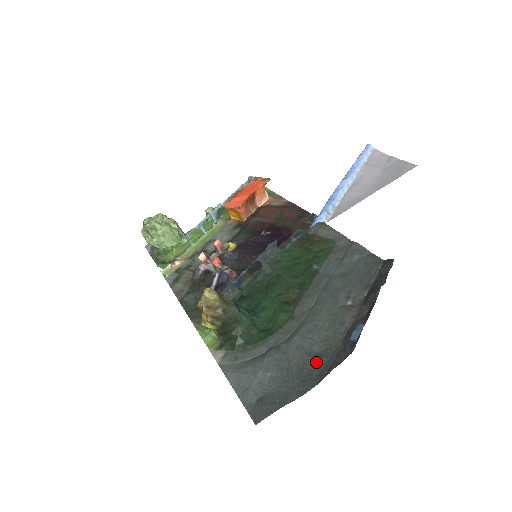
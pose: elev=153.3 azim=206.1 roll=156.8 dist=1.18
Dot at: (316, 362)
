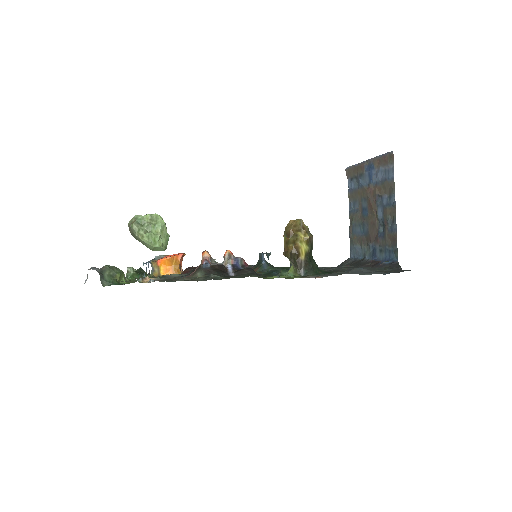
Dot at: (383, 271)
